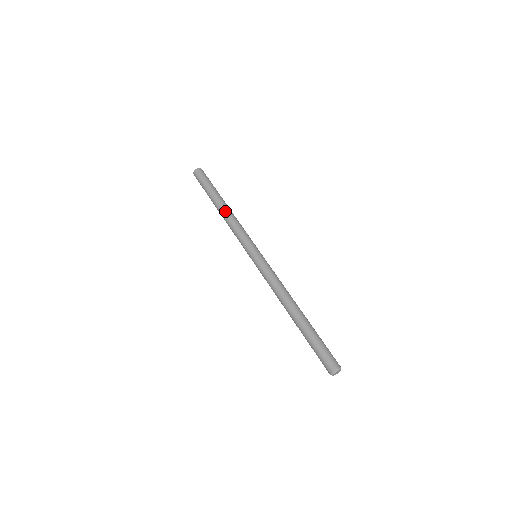
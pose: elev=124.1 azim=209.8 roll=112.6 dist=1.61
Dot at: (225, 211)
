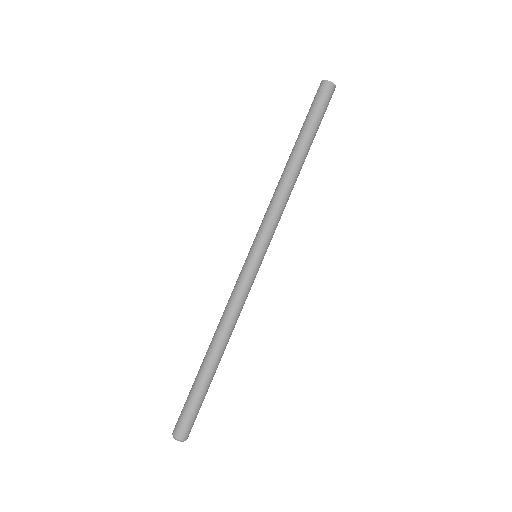
Dot at: (283, 171)
